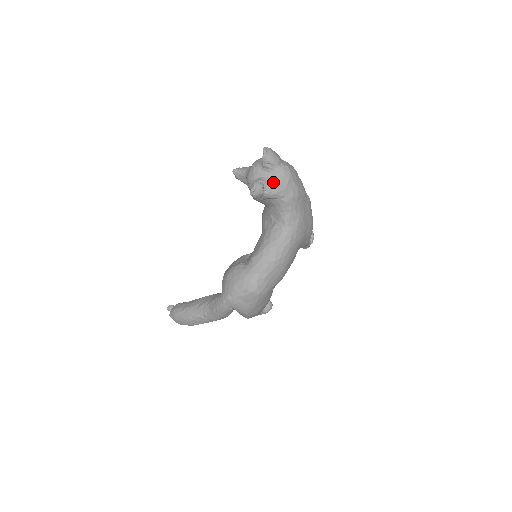
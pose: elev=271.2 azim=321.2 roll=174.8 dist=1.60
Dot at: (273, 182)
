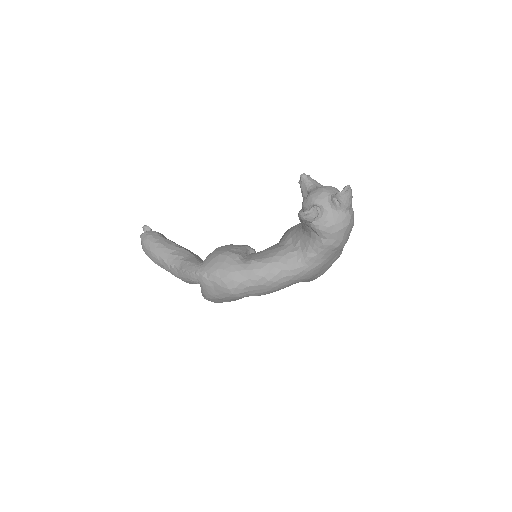
Dot at: (328, 219)
